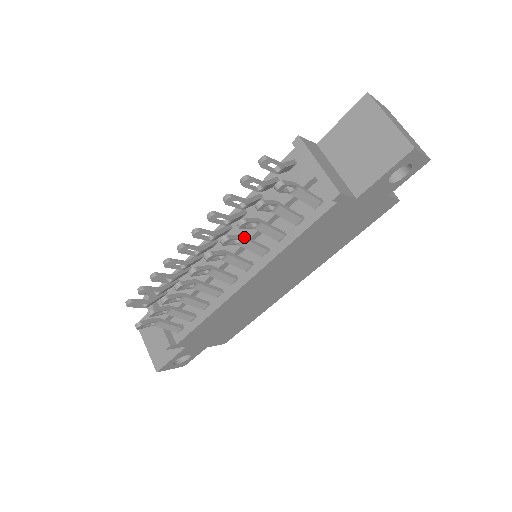
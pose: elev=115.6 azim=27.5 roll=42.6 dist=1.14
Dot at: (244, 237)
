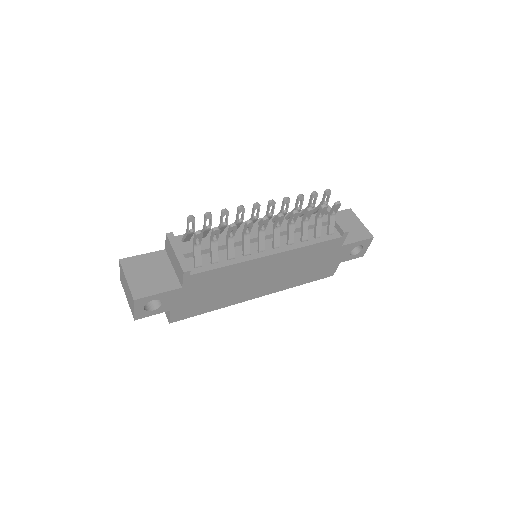
Dot at: (294, 223)
